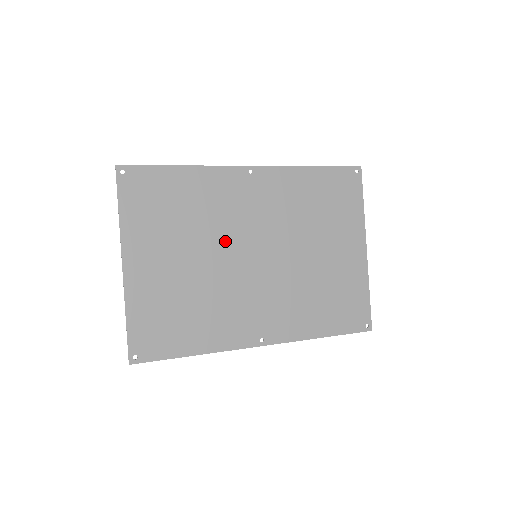
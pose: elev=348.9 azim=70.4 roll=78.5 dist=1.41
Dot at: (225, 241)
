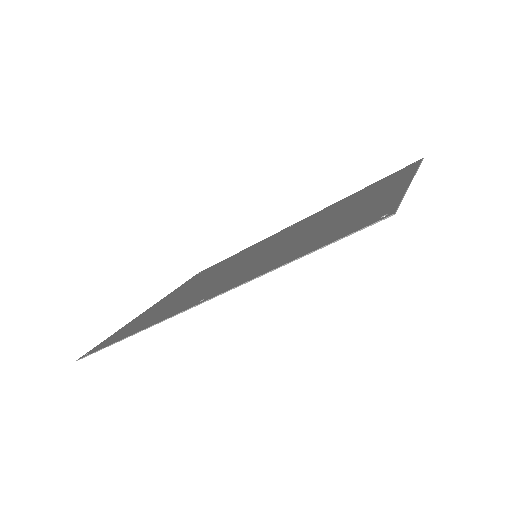
Dot at: (235, 263)
